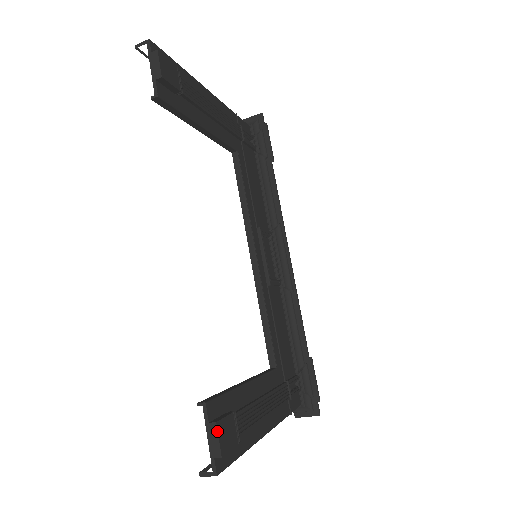
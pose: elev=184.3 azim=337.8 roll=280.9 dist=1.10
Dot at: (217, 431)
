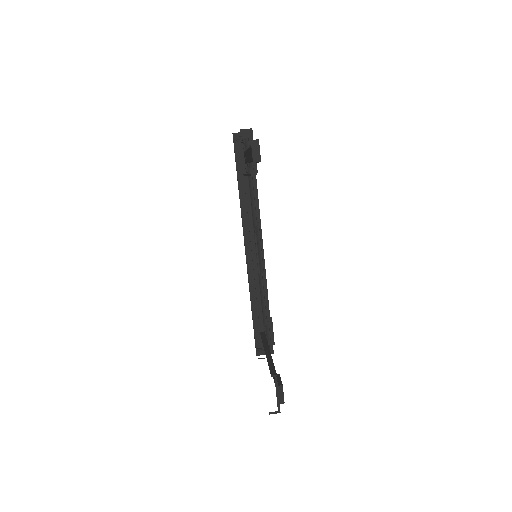
Dot at: occluded
